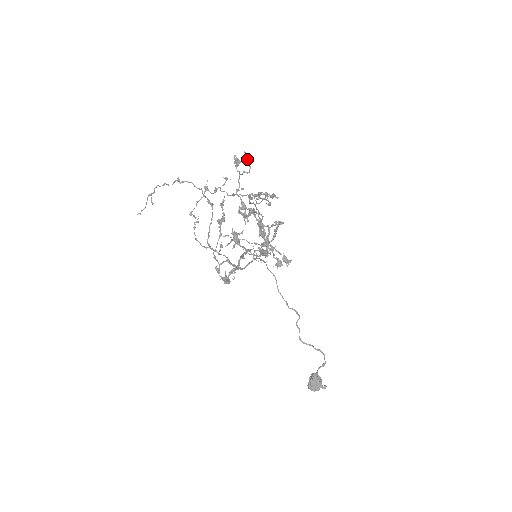
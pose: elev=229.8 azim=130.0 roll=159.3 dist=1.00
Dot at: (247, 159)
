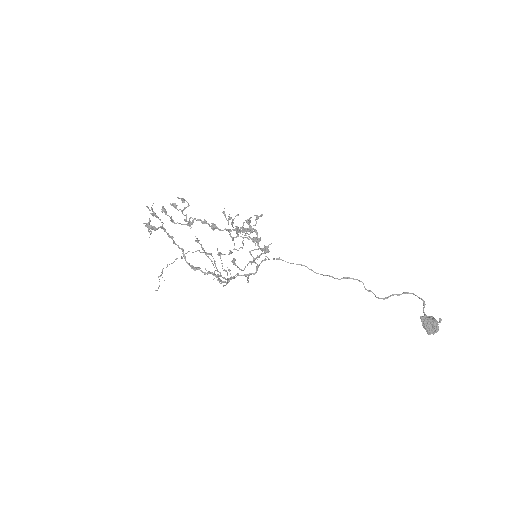
Dot at: (183, 200)
